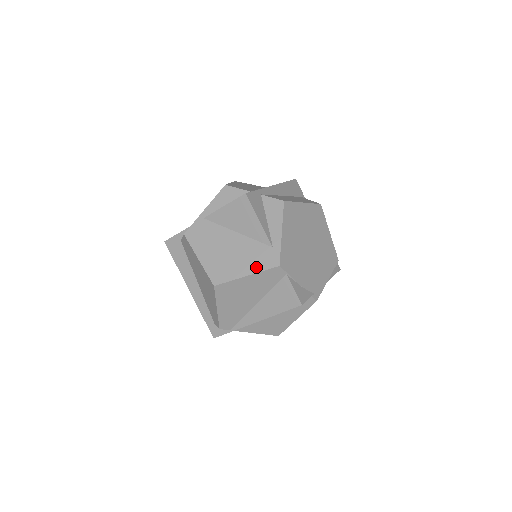
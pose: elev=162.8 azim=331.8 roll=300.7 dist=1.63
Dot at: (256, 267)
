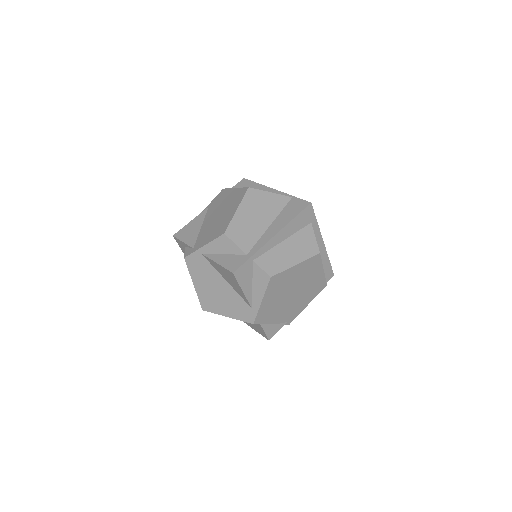
Dot at: (236, 315)
